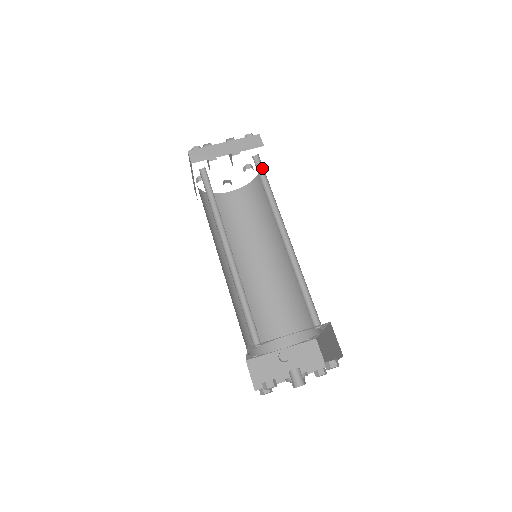
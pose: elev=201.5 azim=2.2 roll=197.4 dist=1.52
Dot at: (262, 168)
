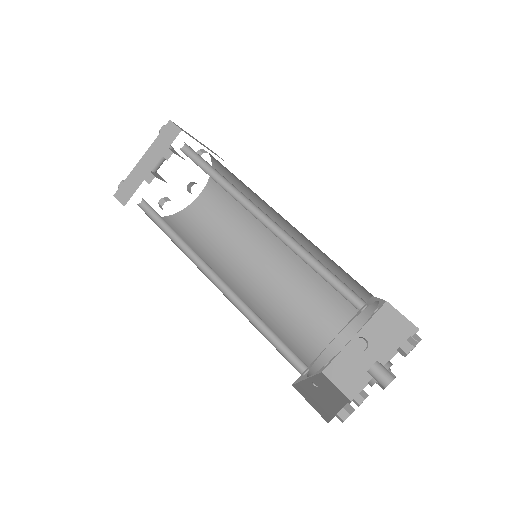
Dot at: (198, 155)
